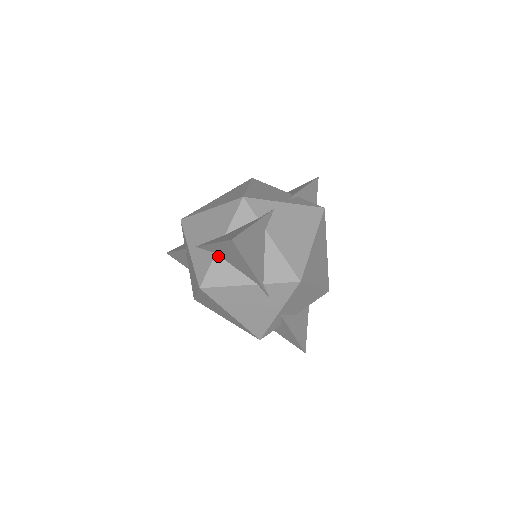
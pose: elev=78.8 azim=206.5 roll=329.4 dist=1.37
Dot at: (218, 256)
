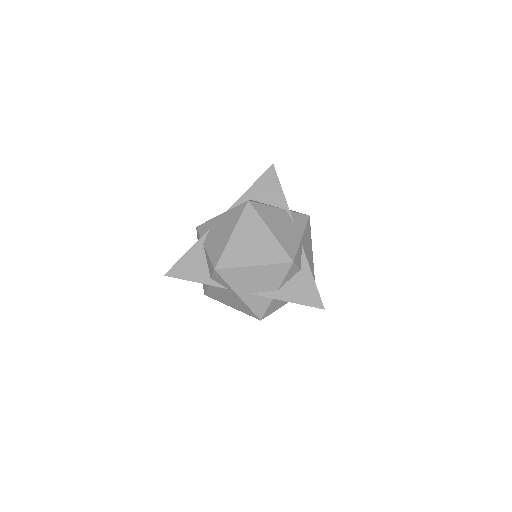
Dot at: (252, 200)
